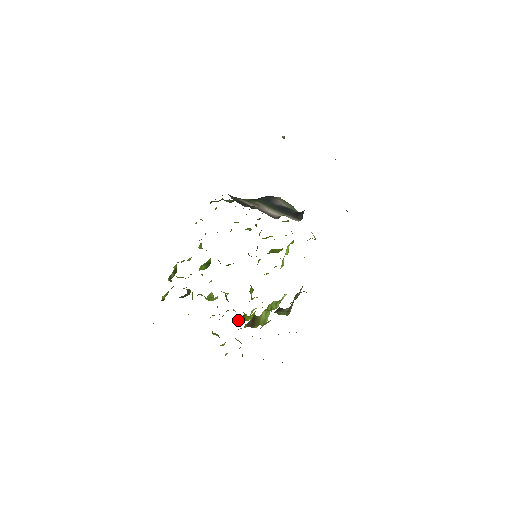
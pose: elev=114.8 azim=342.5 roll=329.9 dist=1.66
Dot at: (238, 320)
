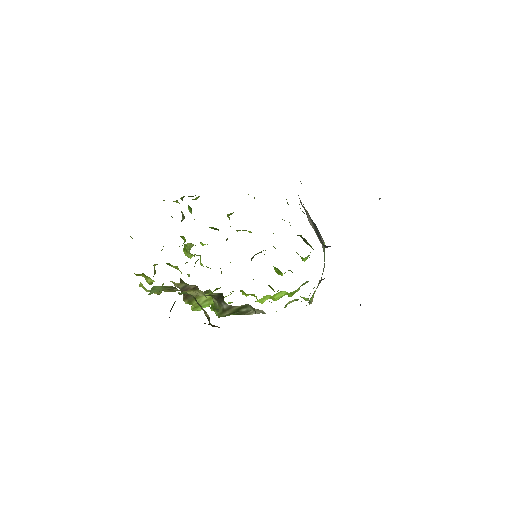
Dot at: occluded
